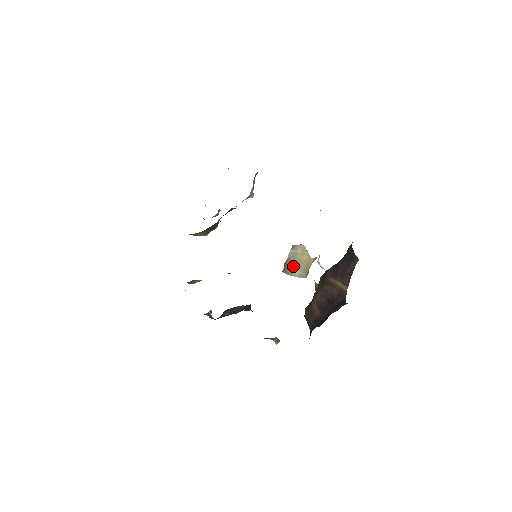
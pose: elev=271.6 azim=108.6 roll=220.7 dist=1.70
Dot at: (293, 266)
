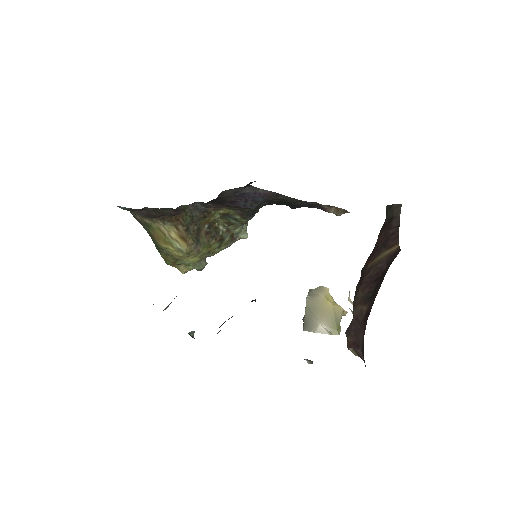
Dot at: (316, 316)
